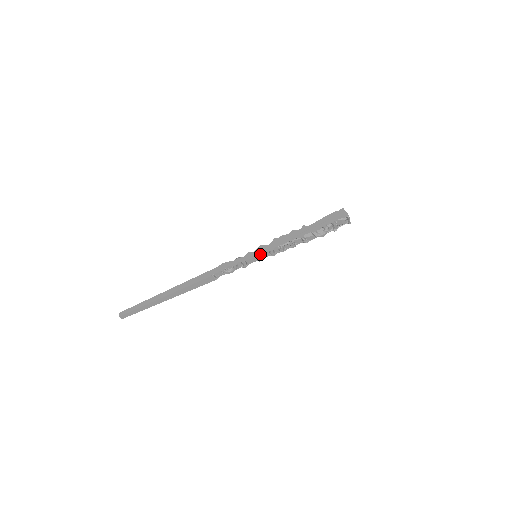
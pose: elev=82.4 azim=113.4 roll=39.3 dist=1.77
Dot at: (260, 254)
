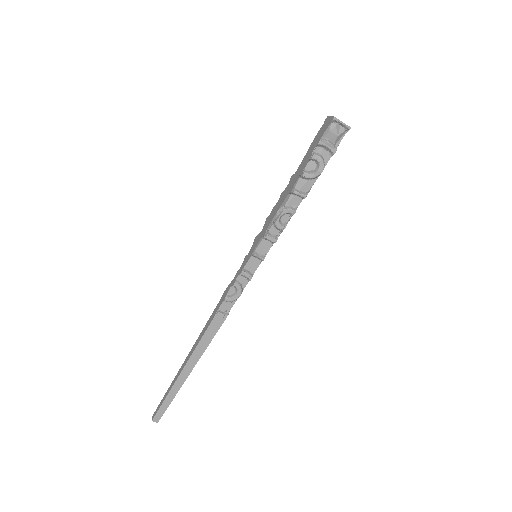
Dot at: (257, 250)
